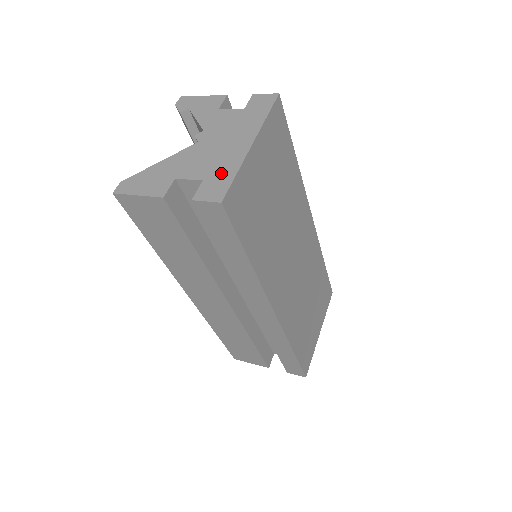
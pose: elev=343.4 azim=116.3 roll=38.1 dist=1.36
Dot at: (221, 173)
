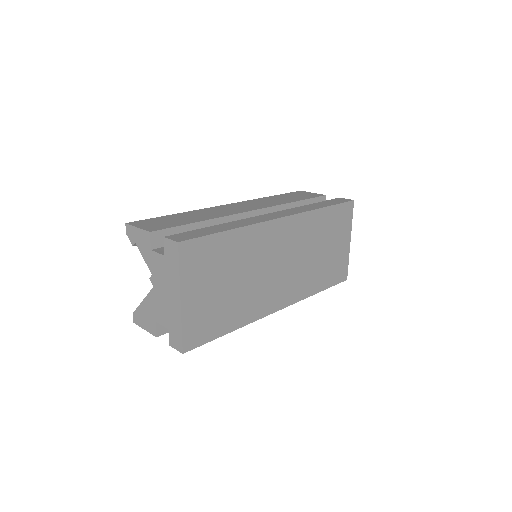
Dot at: (174, 326)
